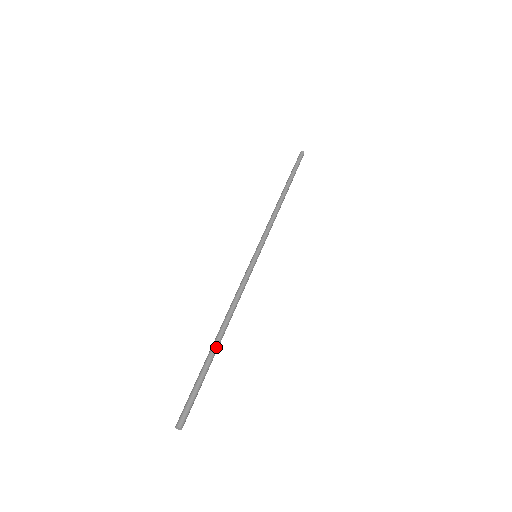
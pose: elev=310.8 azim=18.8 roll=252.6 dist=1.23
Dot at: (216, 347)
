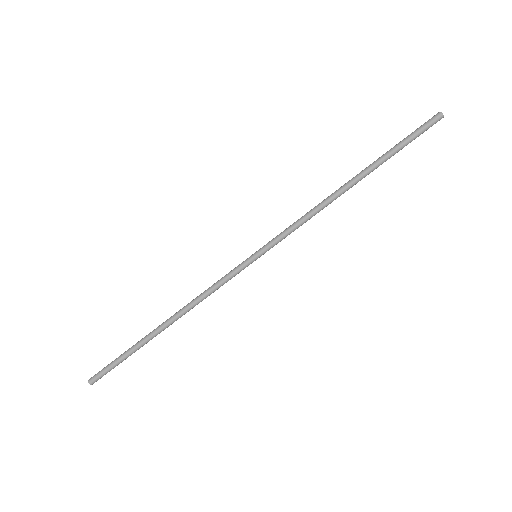
Dot at: (153, 335)
